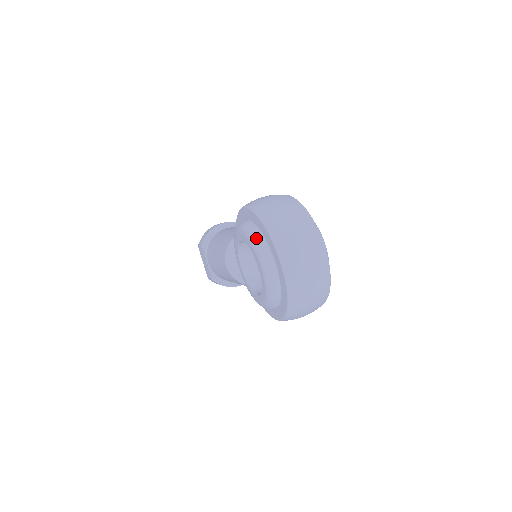
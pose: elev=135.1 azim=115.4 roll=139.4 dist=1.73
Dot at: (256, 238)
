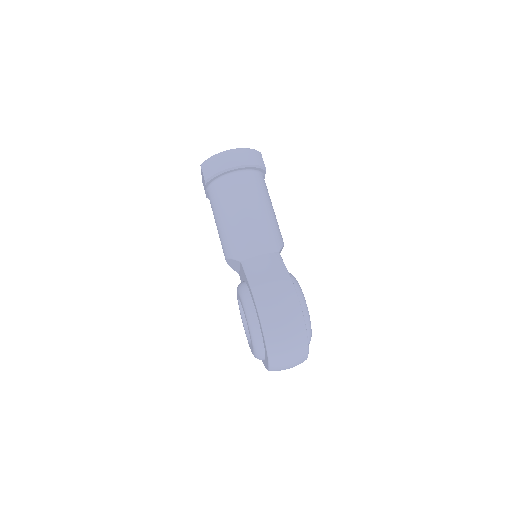
Dot at: (258, 348)
